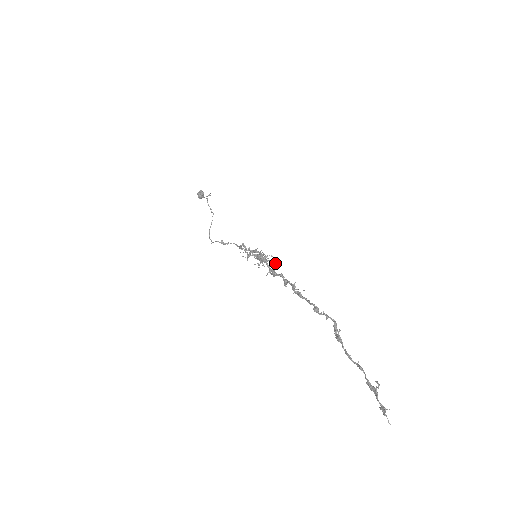
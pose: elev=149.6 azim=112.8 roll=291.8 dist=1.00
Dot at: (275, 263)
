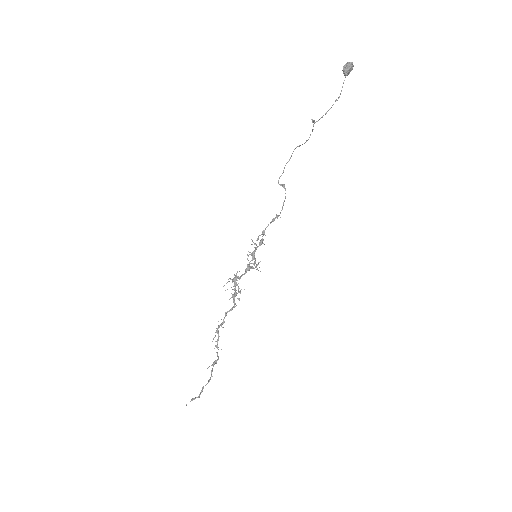
Dot at: (239, 292)
